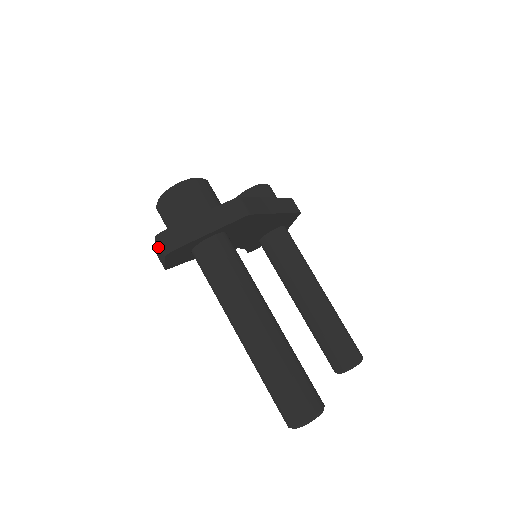
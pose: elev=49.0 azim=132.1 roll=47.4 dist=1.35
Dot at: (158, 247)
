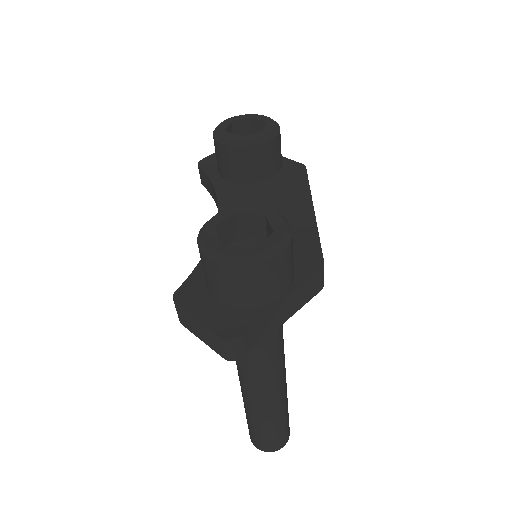
Dot at: (212, 338)
